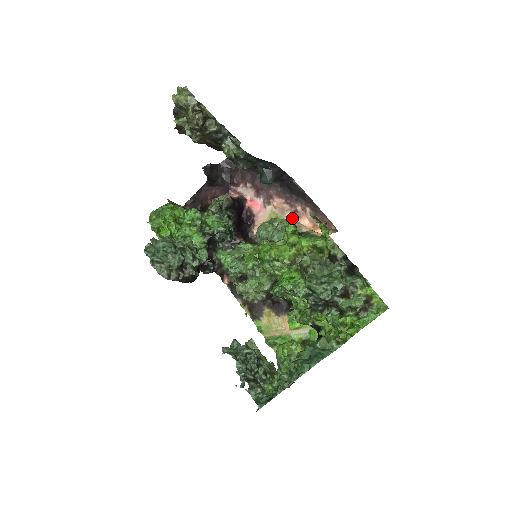
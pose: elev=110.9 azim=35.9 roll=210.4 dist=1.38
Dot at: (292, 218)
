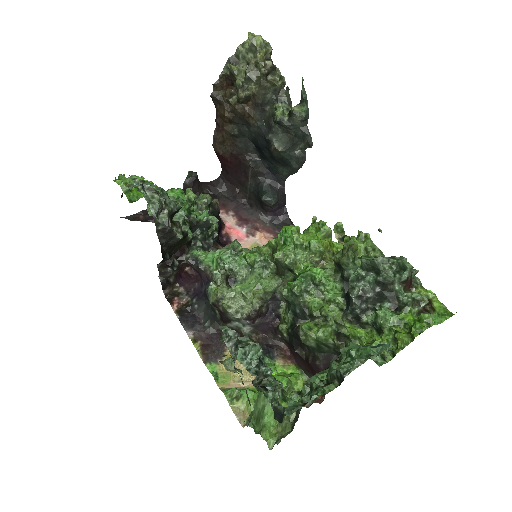
Dot at: occluded
